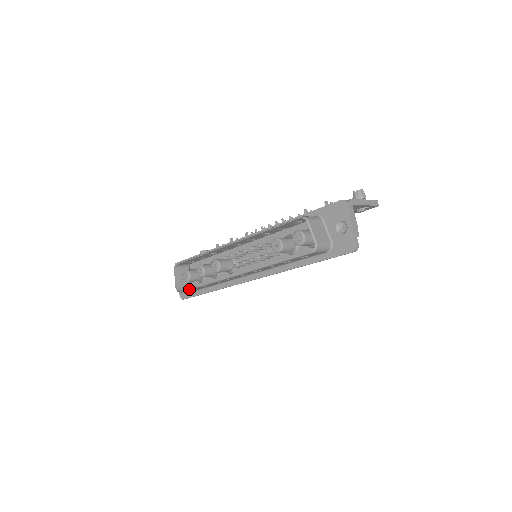
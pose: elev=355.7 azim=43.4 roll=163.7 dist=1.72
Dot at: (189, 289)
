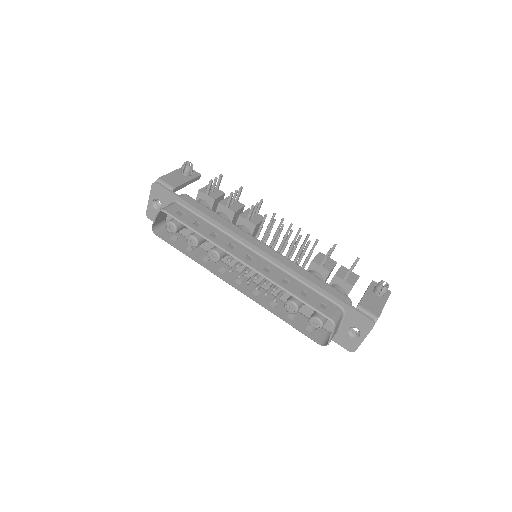
Dot at: (170, 244)
